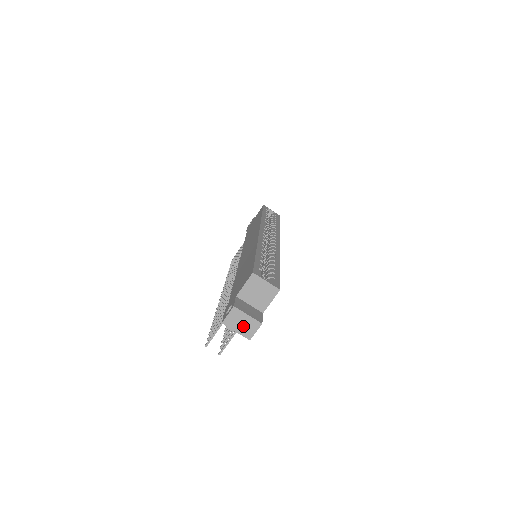
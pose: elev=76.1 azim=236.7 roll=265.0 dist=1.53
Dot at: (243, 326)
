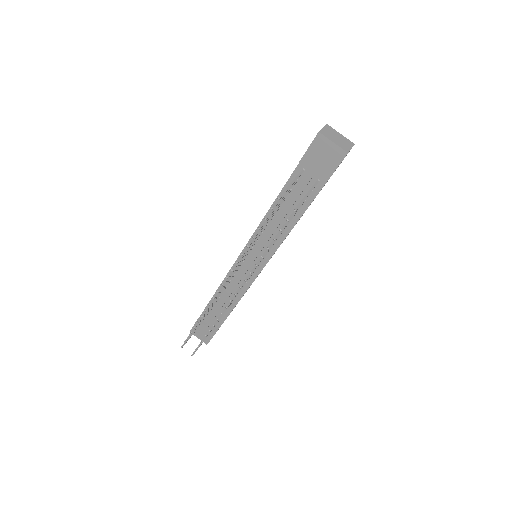
Dot at: (339, 140)
